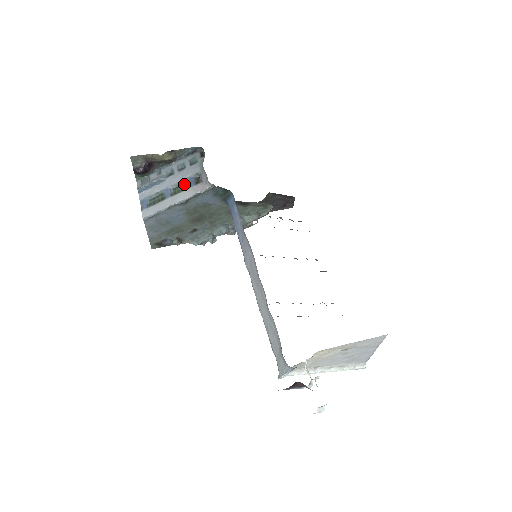
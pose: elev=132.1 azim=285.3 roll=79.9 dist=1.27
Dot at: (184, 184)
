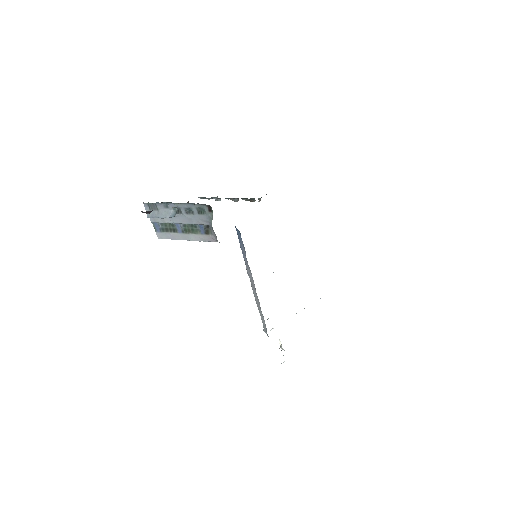
Dot at: (194, 226)
